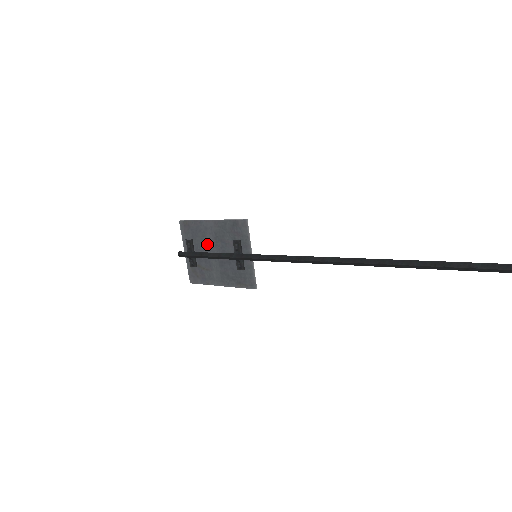
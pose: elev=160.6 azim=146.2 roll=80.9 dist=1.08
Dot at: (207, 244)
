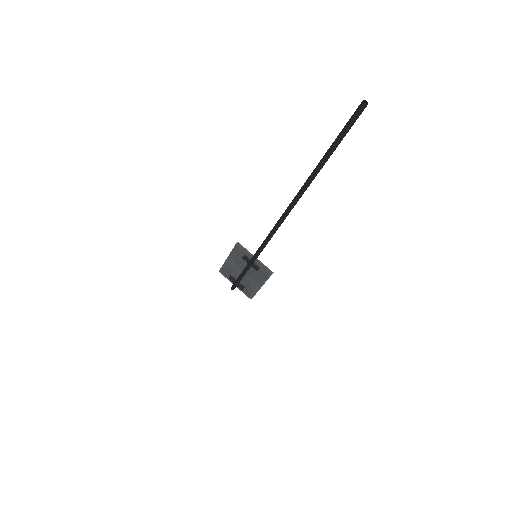
Dot at: (237, 271)
